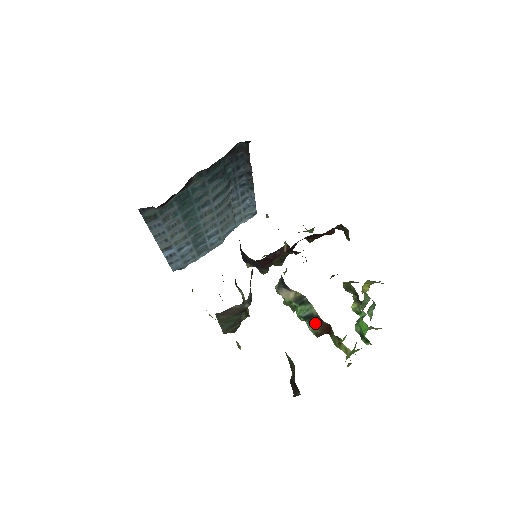
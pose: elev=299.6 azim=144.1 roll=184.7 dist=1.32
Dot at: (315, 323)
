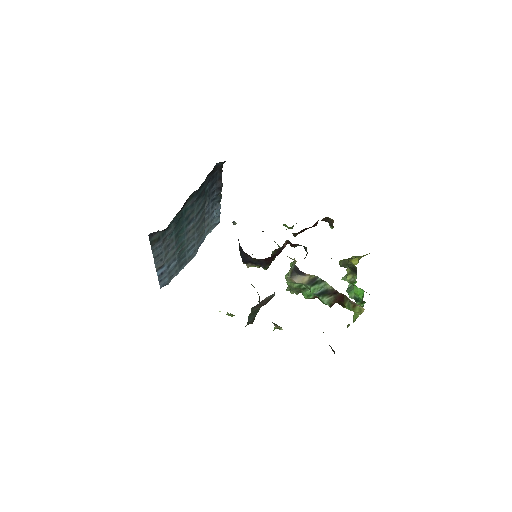
Dot at: (330, 296)
